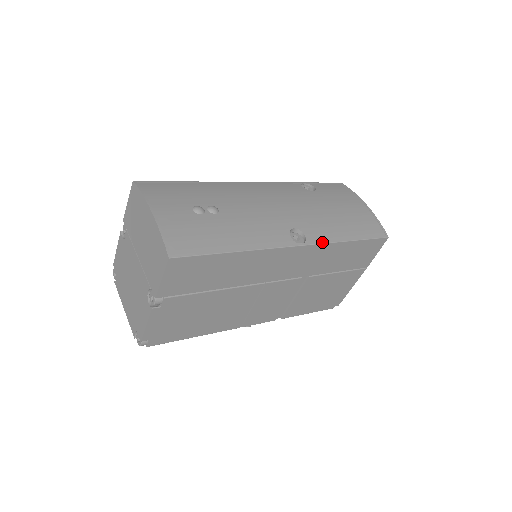
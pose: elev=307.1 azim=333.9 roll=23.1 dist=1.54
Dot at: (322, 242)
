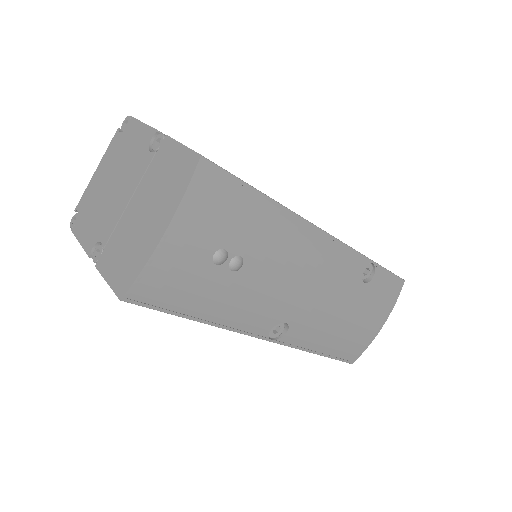
Dot at: (292, 346)
